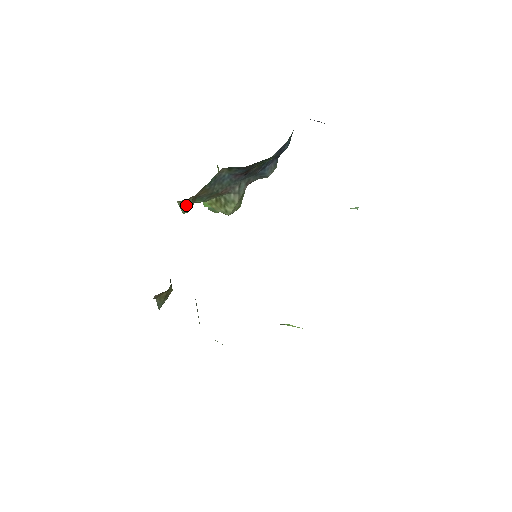
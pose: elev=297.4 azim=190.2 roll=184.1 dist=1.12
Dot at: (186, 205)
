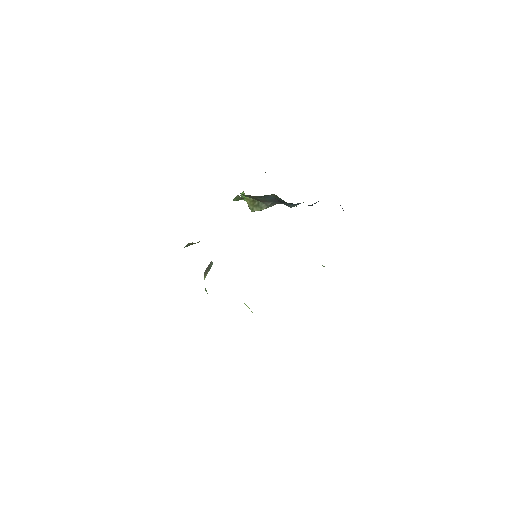
Dot at: (239, 199)
